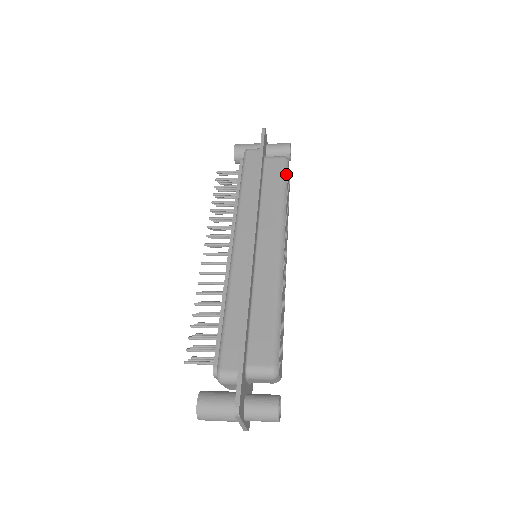
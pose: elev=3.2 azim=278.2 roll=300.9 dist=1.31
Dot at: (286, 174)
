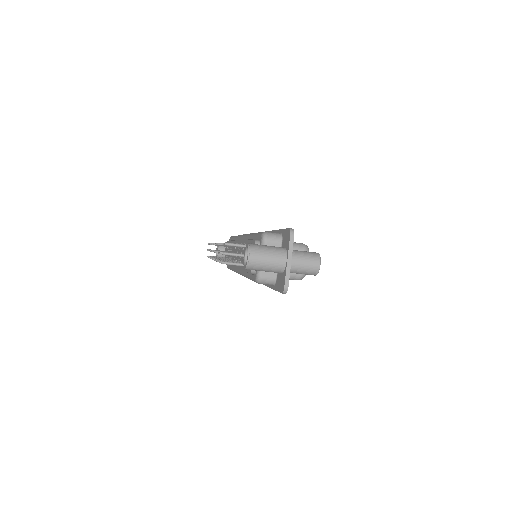
Dot at: occluded
